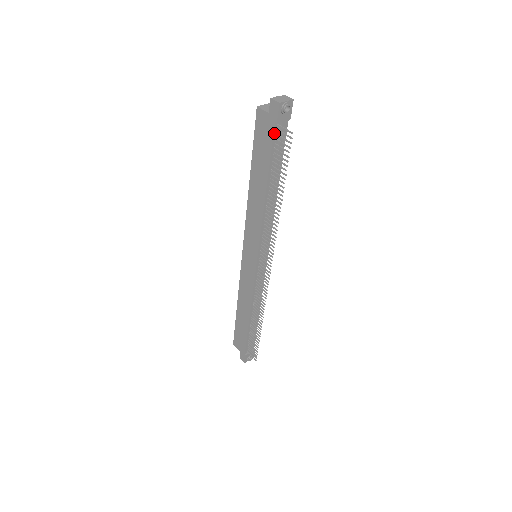
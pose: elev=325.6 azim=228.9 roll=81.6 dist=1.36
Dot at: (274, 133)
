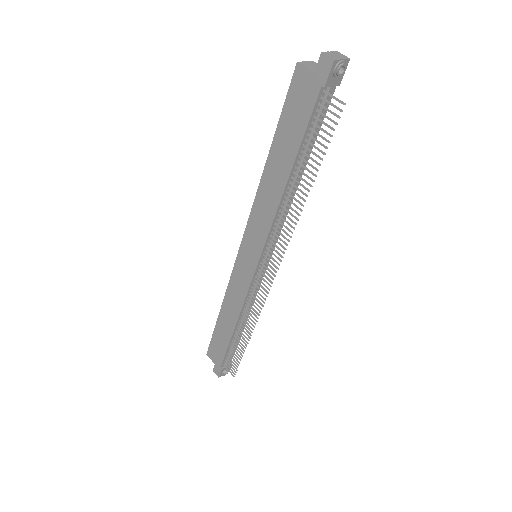
Dot at: (317, 101)
